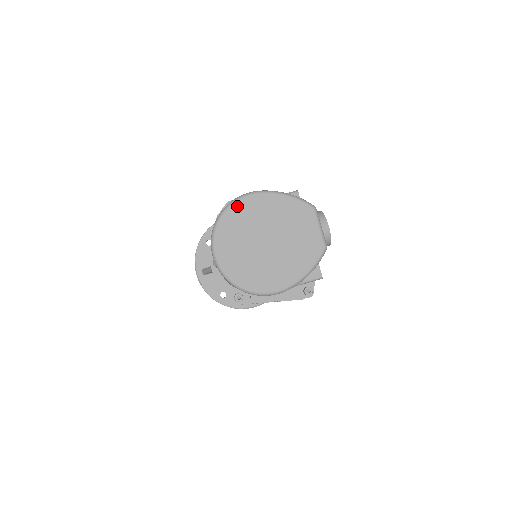
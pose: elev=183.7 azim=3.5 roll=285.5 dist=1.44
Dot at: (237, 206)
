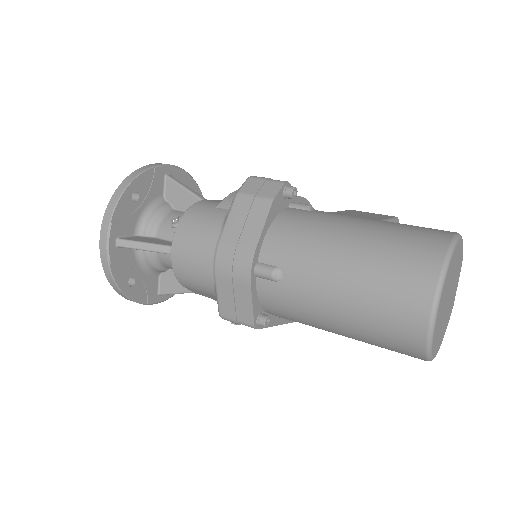
Dot at: (456, 250)
